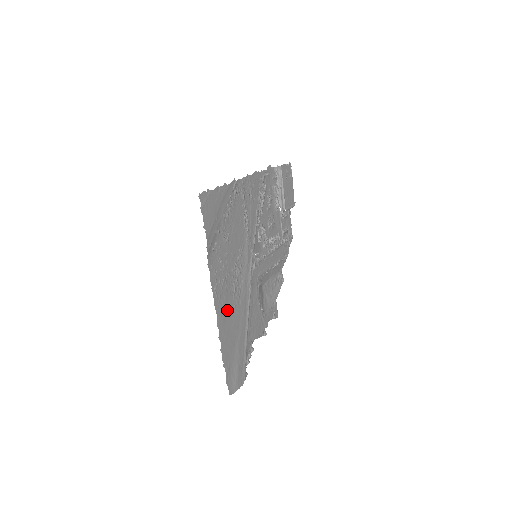
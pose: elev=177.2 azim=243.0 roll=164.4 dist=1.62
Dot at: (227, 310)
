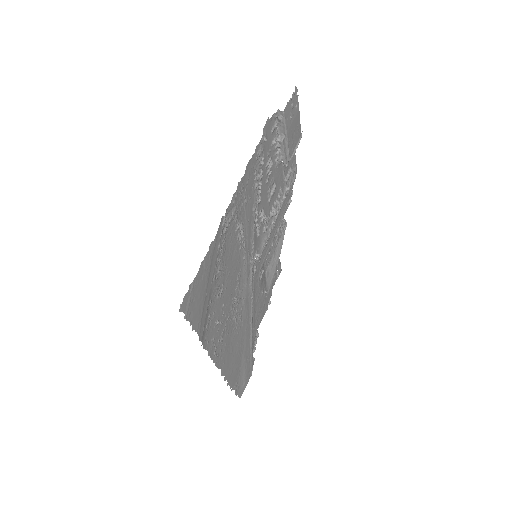
Dot at: (230, 348)
